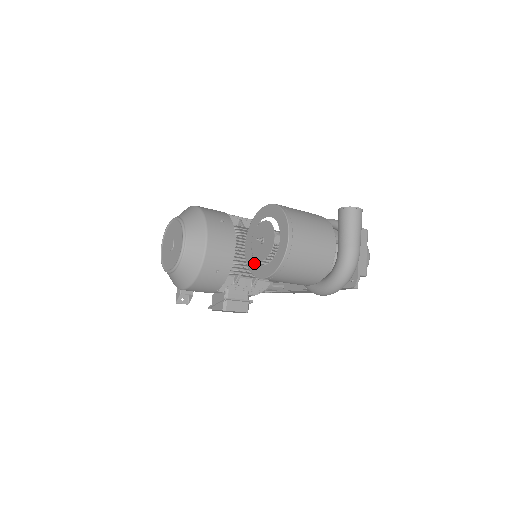
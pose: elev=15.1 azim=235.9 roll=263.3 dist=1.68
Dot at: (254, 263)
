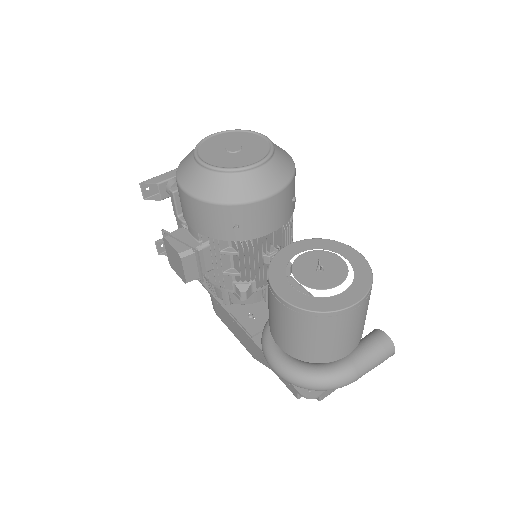
Dot at: (283, 271)
